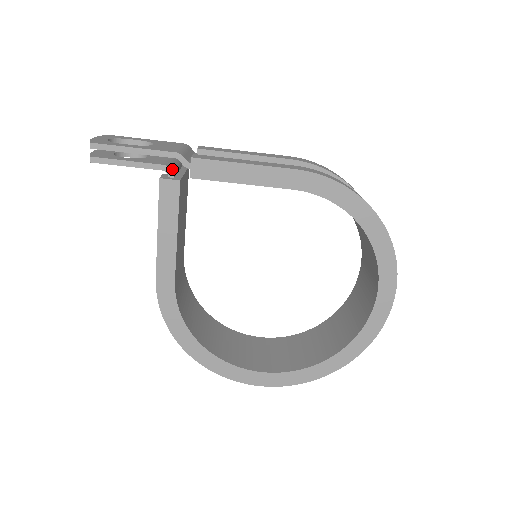
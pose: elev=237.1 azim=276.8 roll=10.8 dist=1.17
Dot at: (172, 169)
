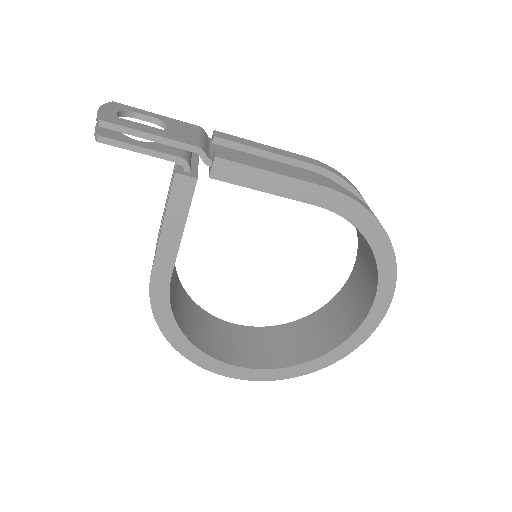
Dot at: (189, 162)
